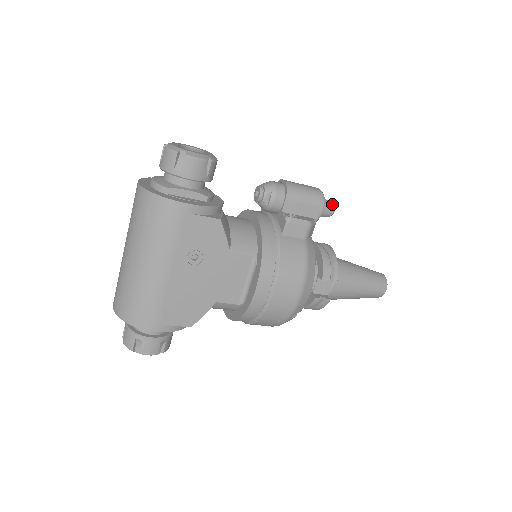
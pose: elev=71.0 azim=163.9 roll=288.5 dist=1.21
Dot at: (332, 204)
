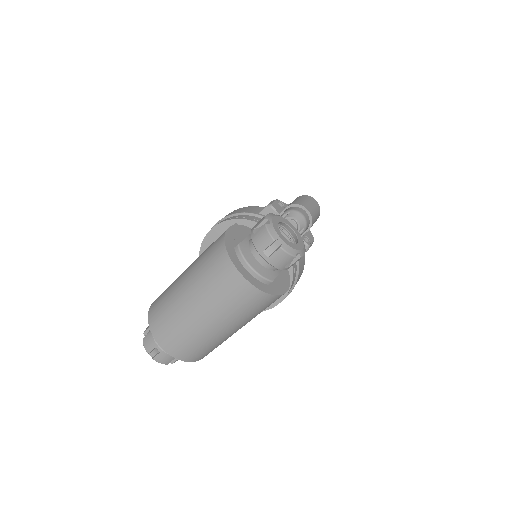
Dot at: occluded
